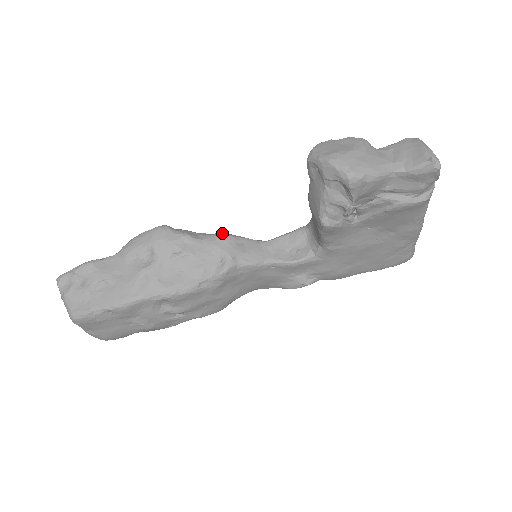
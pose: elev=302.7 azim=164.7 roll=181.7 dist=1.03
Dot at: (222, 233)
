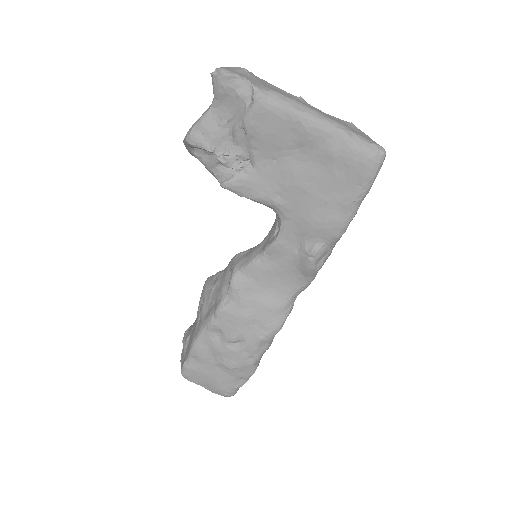
Dot at: occluded
